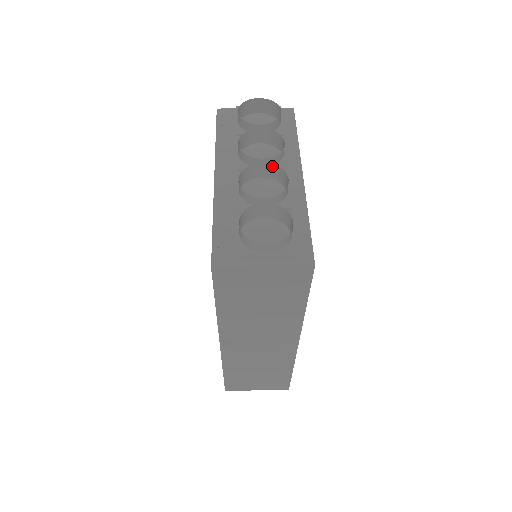
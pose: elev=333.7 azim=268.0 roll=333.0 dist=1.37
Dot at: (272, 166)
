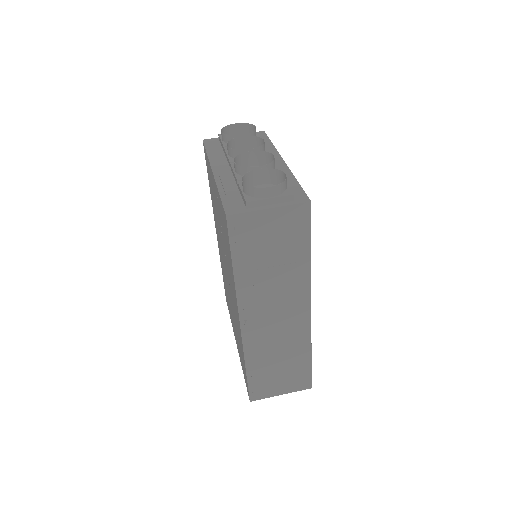
Dot at: (258, 153)
